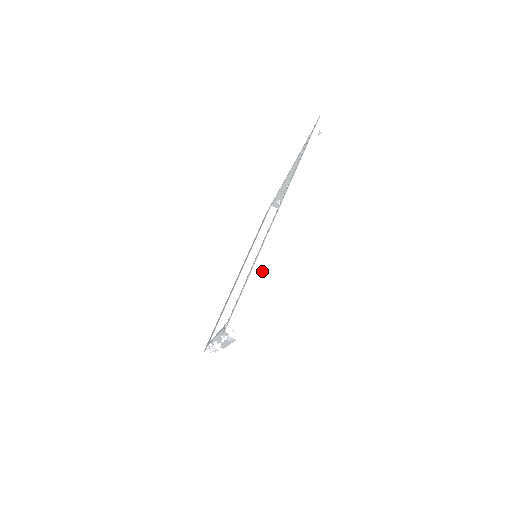
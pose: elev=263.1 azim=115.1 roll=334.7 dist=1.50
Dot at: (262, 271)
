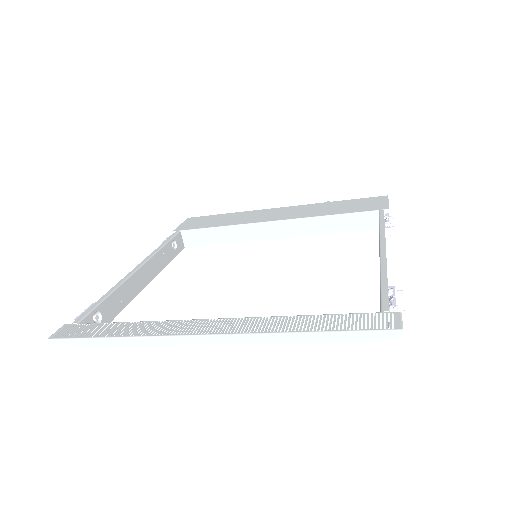
Dot at: occluded
